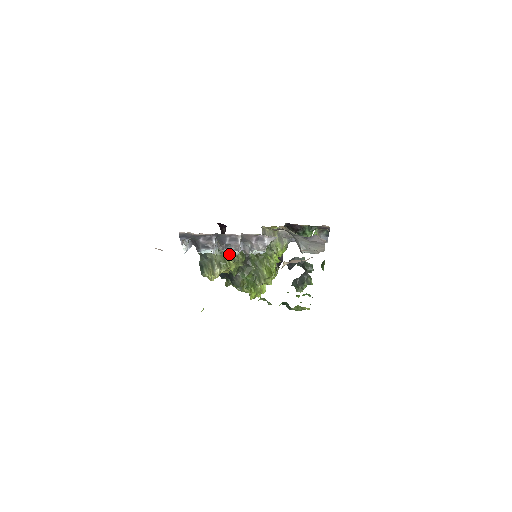
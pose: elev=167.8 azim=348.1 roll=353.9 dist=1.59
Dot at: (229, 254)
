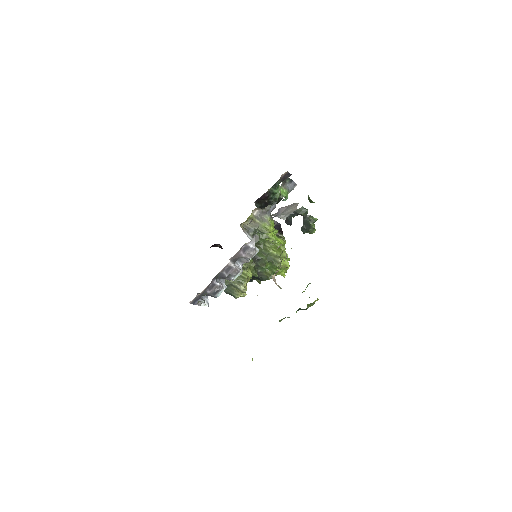
Dot at: occluded
